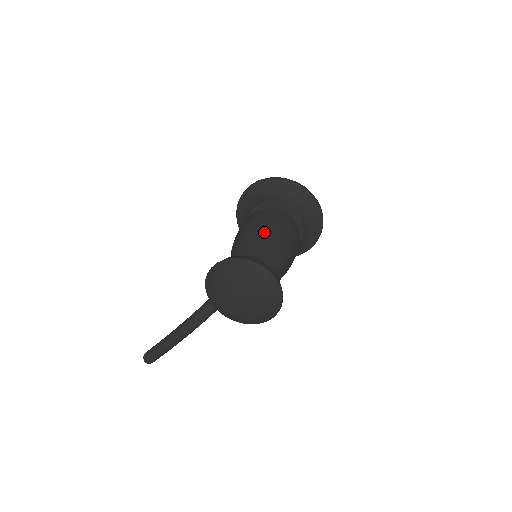
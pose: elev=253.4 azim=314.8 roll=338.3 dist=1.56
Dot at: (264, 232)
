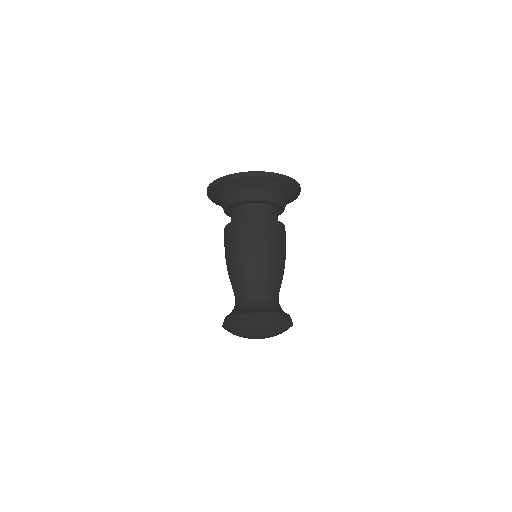
Dot at: (237, 264)
